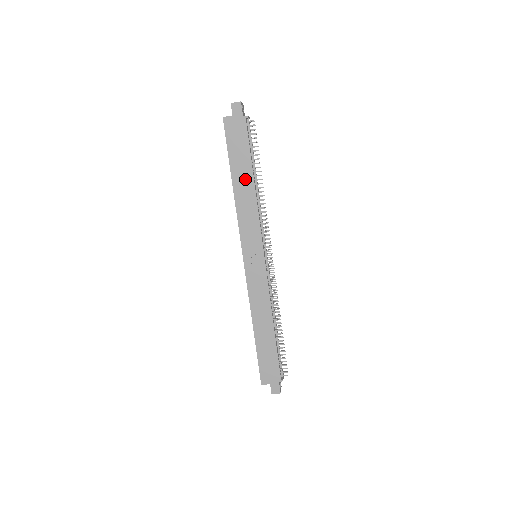
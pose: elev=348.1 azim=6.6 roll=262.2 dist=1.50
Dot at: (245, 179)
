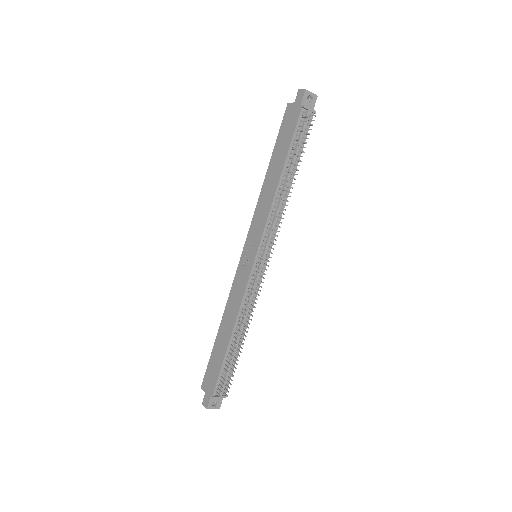
Dot at: (276, 170)
